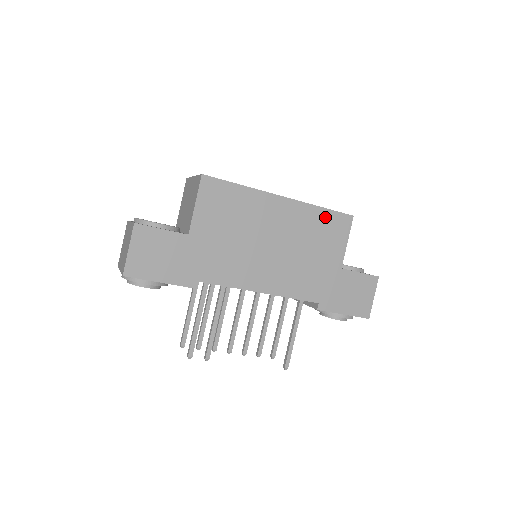
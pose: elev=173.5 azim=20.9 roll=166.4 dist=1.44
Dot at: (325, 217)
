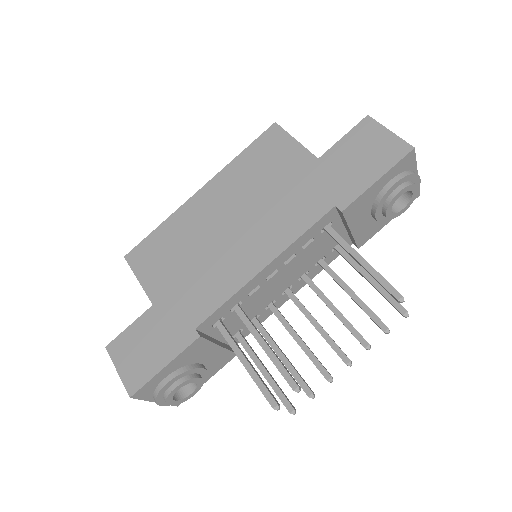
Dot at: (251, 155)
